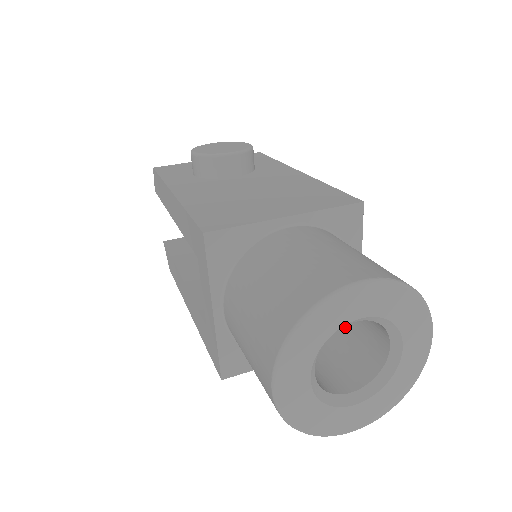
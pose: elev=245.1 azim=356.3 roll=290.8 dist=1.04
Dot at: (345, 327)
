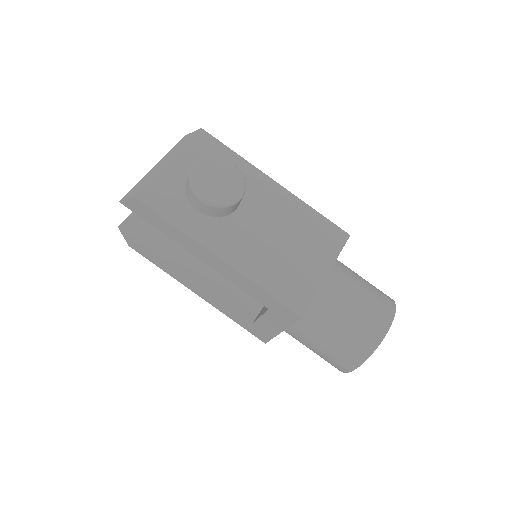
Dot at: occluded
